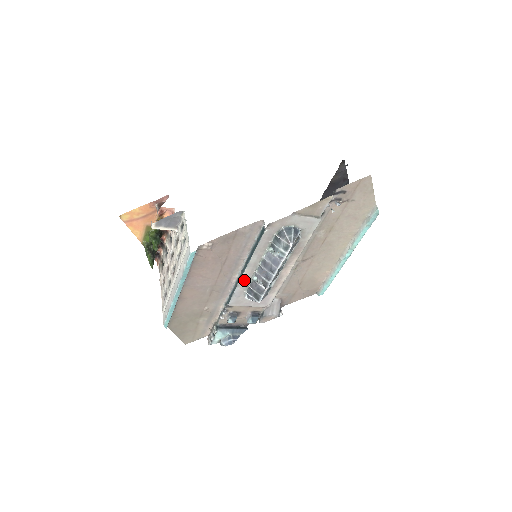
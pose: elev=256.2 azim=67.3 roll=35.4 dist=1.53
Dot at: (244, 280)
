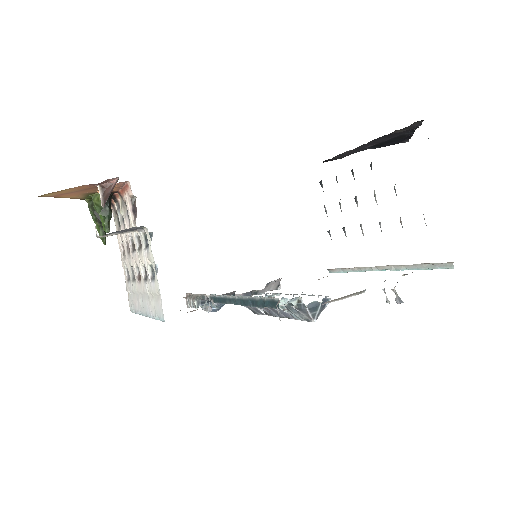
Dot at: occluded
